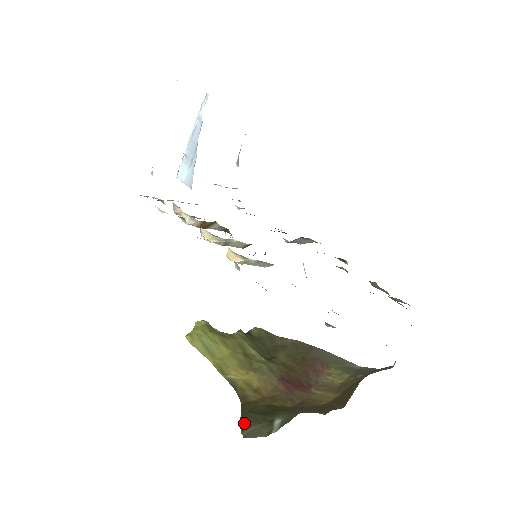
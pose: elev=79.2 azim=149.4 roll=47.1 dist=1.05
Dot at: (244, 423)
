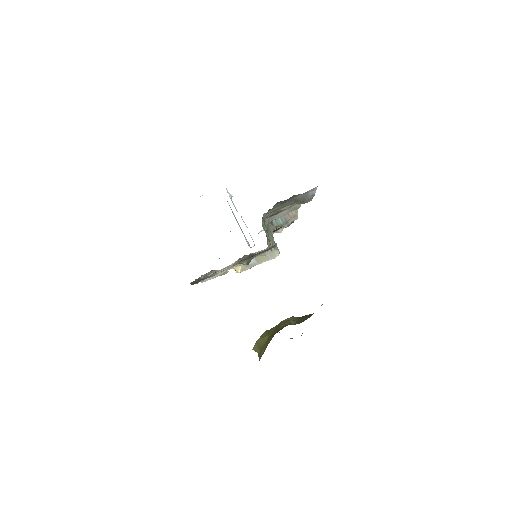
Dot at: occluded
